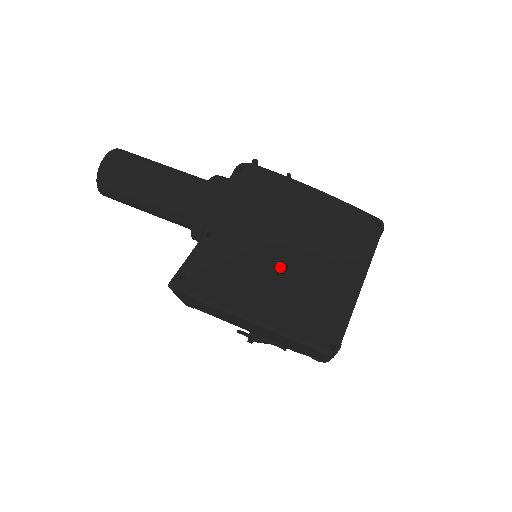
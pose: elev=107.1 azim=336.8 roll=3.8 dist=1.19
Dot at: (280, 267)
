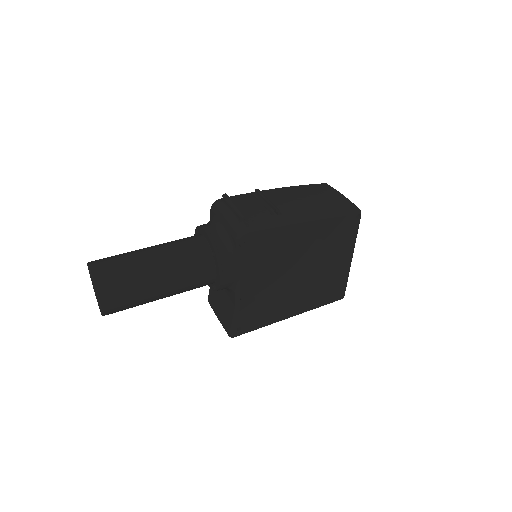
Dot at: (301, 284)
